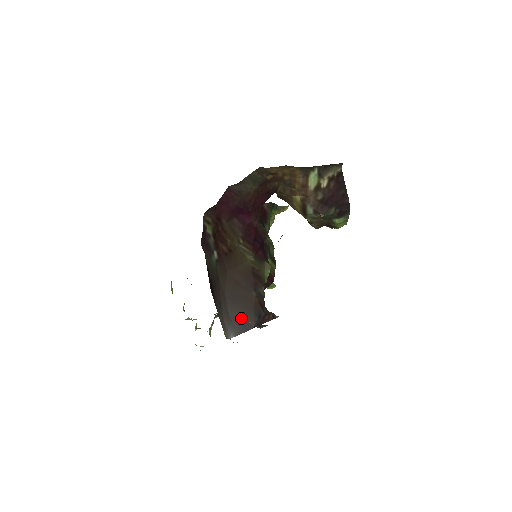
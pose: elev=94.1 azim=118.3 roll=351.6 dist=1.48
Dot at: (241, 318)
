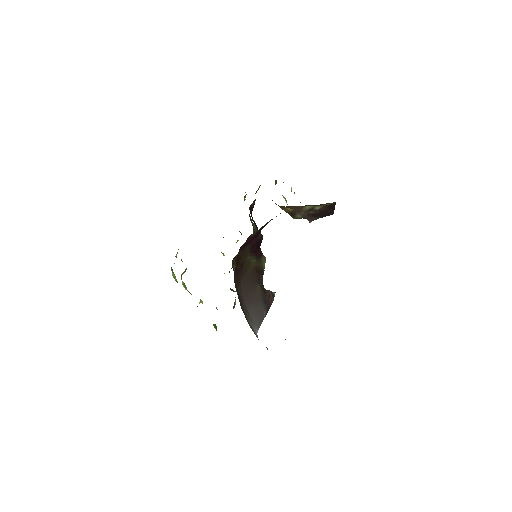
Dot at: (257, 312)
